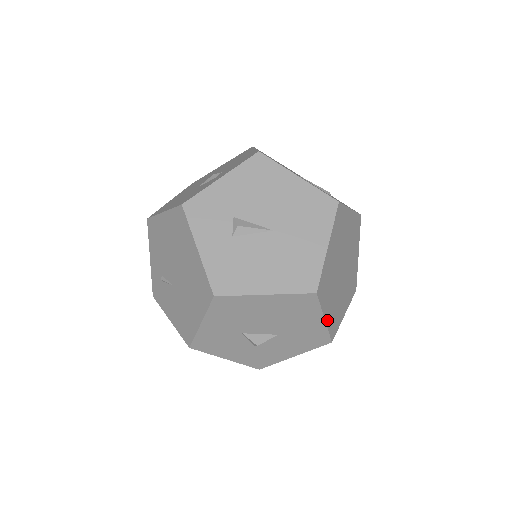
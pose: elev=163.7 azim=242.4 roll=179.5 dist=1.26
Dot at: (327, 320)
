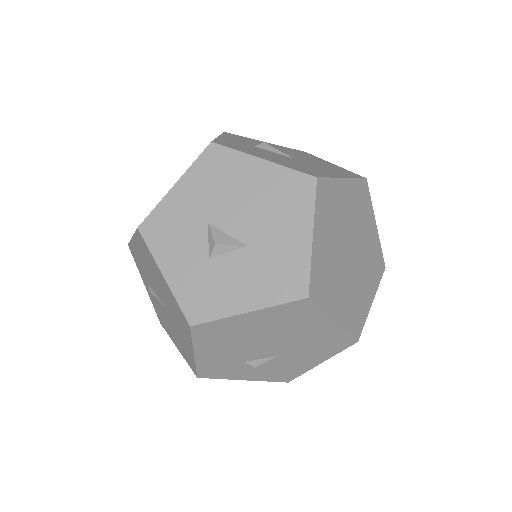
Dot at: (315, 247)
